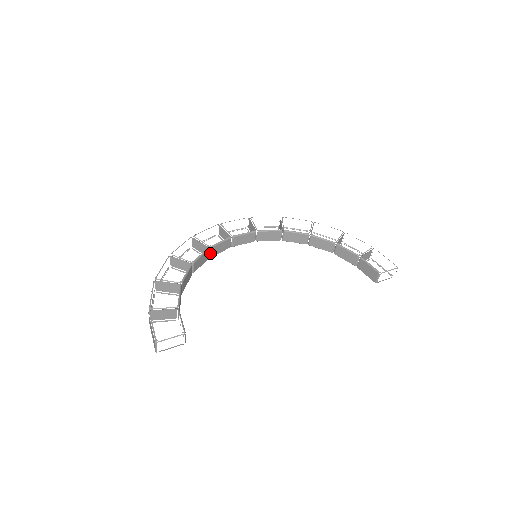
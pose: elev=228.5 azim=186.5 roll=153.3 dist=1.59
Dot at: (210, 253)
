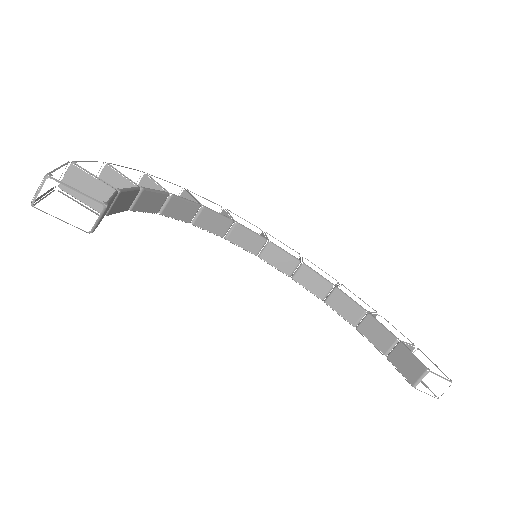
Dot at: (196, 216)
